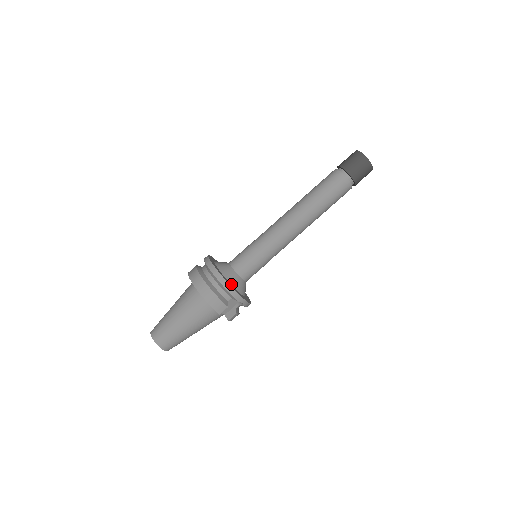
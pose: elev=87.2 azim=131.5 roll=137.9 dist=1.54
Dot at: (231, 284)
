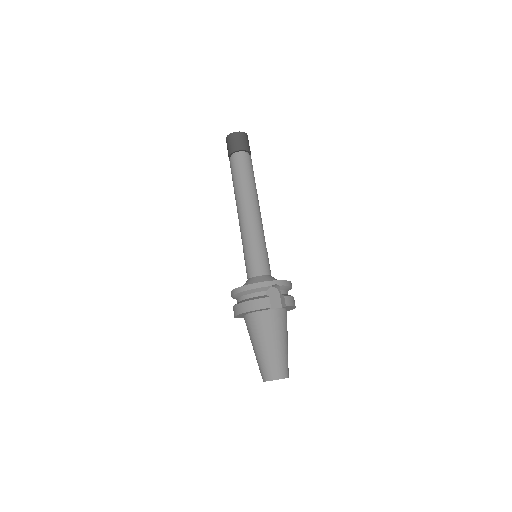
Dot at: occluded
